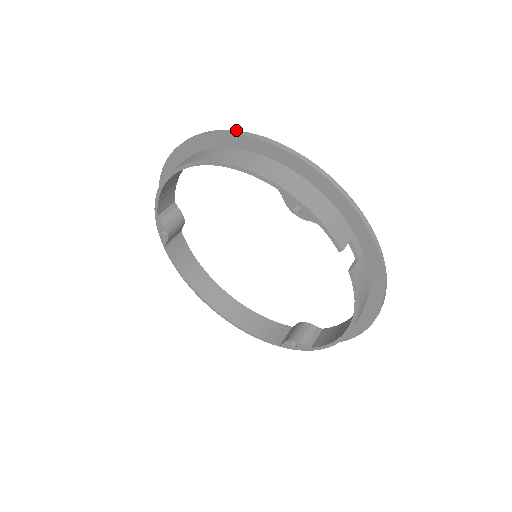
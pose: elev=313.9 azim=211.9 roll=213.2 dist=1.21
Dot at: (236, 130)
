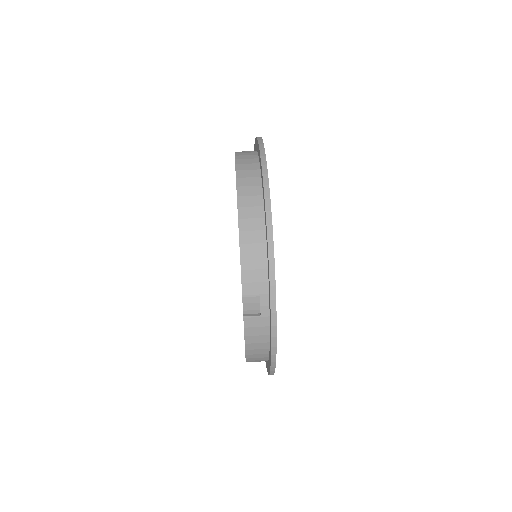
Dot at: occluded
